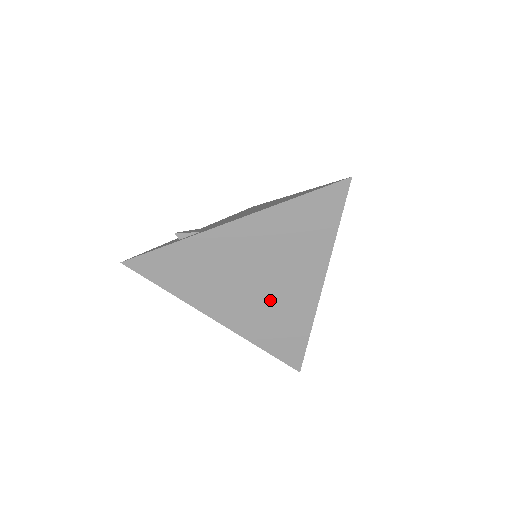
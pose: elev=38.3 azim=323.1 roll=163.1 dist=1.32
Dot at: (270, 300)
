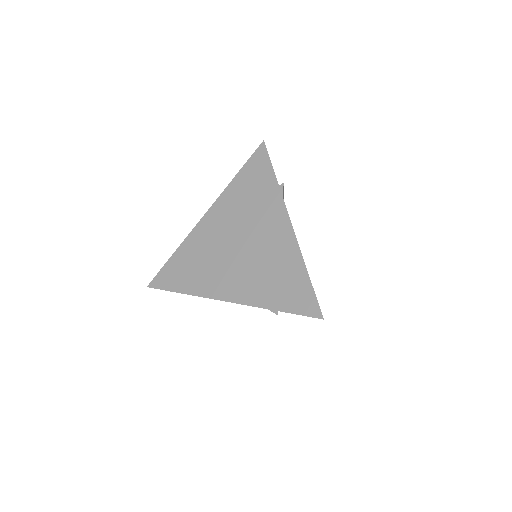
Dot at: (257, 258)
